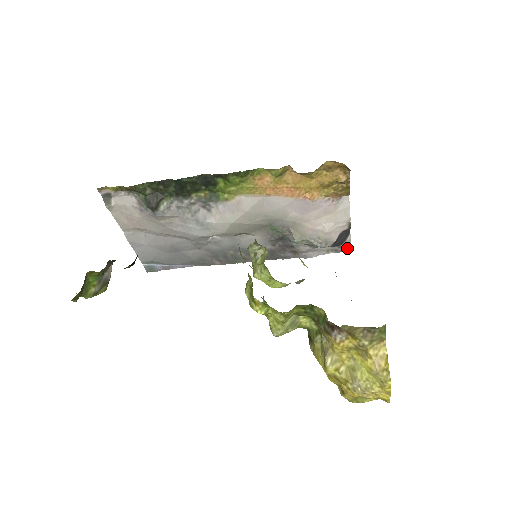
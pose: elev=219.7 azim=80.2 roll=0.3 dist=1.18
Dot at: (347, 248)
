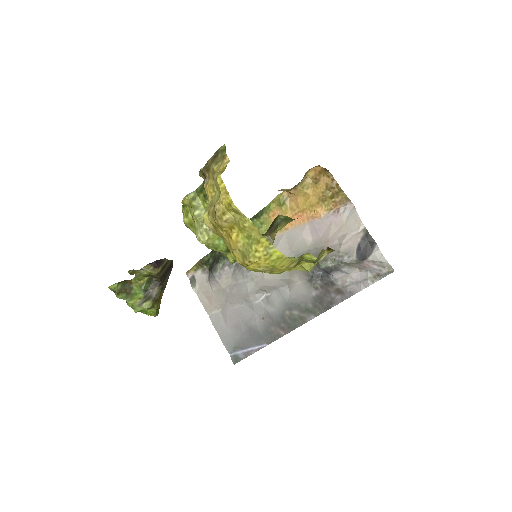
Dot at: (388, 268)
